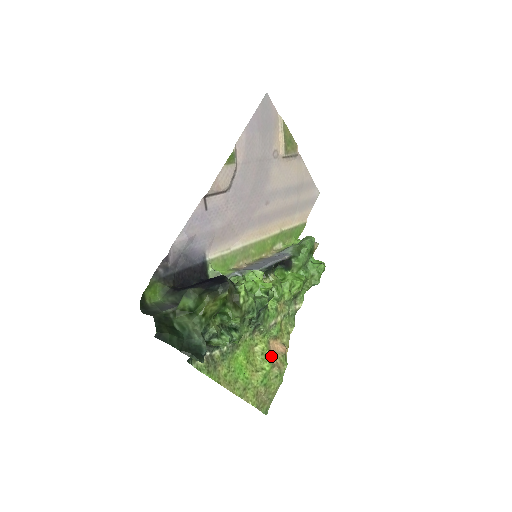
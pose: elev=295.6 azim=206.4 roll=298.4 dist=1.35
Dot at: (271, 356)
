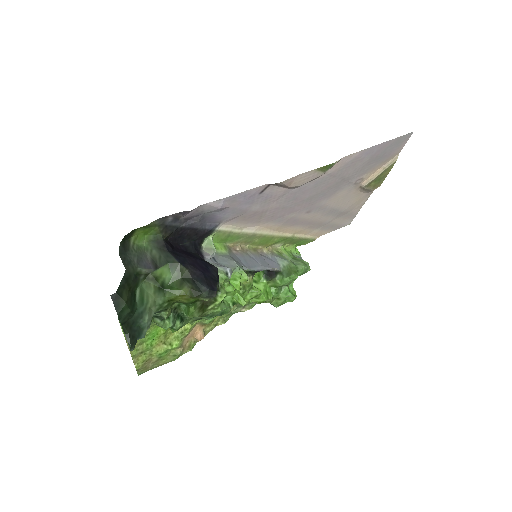
Dot at: (186, 337)
